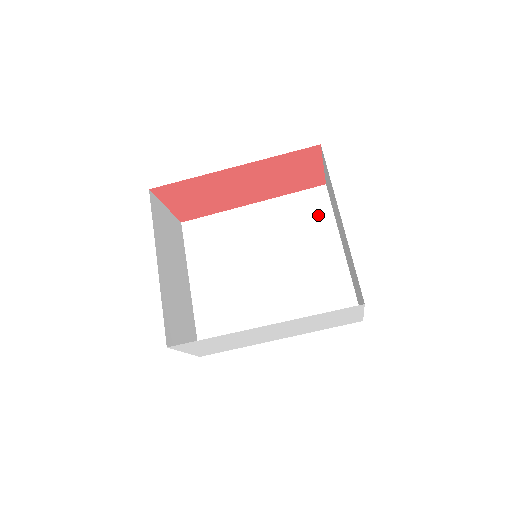
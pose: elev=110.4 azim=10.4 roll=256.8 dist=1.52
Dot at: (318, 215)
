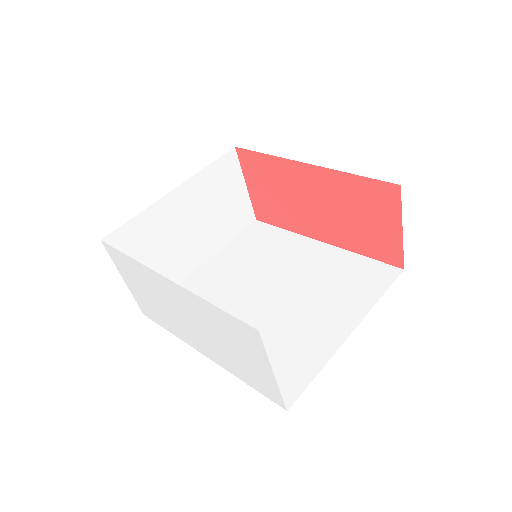
Dot at: (365, 288)
